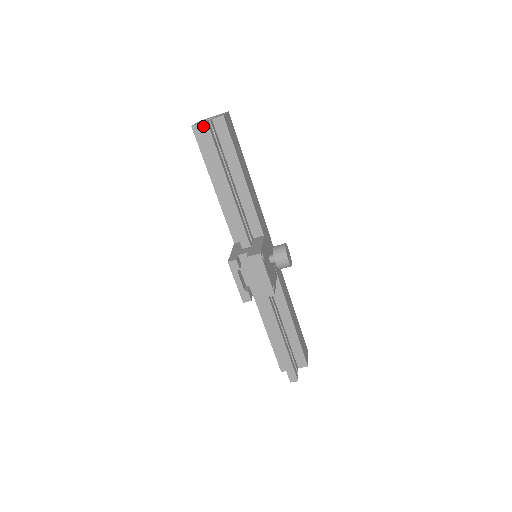
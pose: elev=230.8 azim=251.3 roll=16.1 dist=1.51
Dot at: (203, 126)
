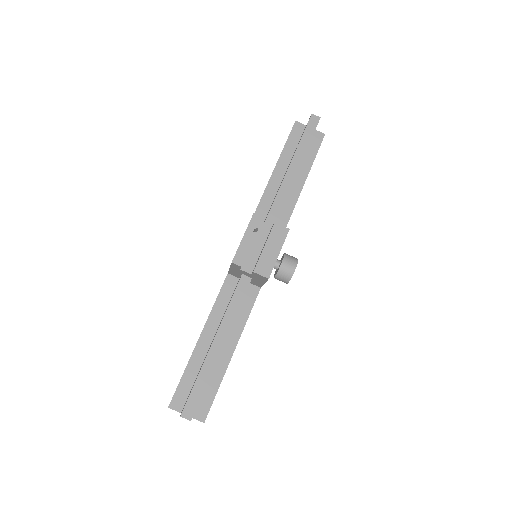
Dot at: (315, 117)
